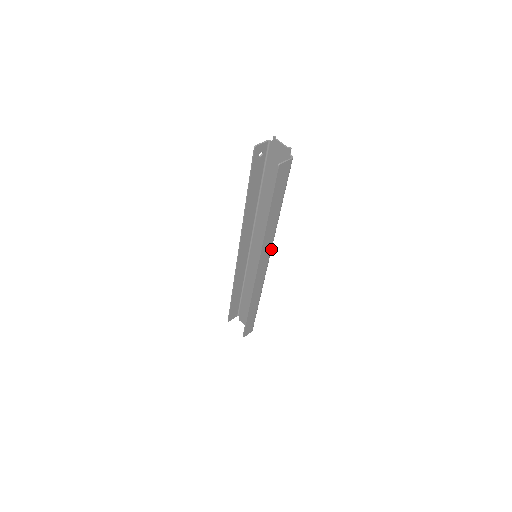
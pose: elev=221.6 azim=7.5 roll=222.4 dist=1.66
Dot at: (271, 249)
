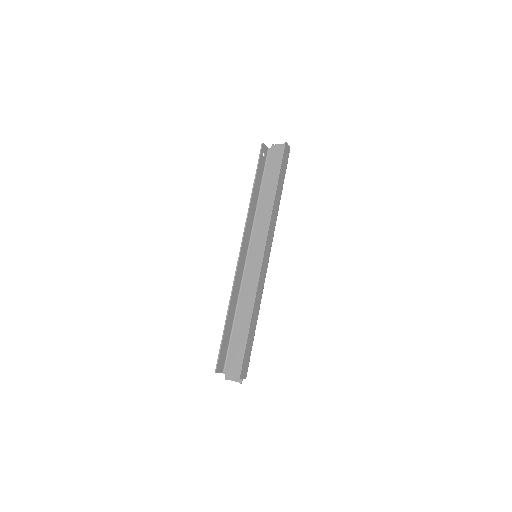
Dot at: (272, 240)
